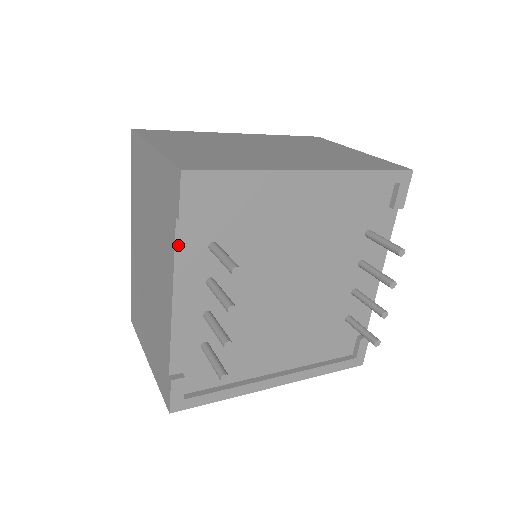
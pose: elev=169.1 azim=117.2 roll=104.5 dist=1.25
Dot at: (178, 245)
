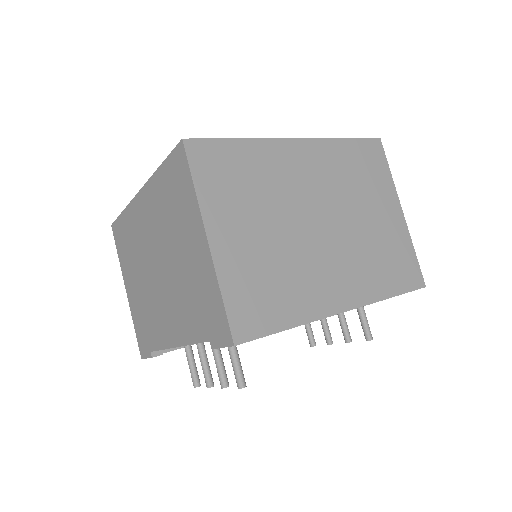
Dot at: occluded
